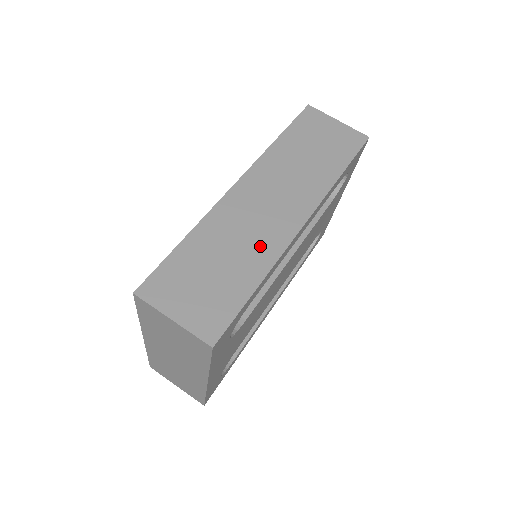
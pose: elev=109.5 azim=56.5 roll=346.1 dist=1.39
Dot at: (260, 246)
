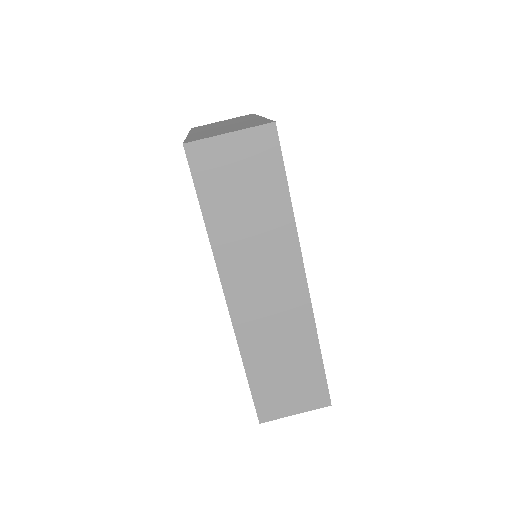
Dot at: (295, 329)
